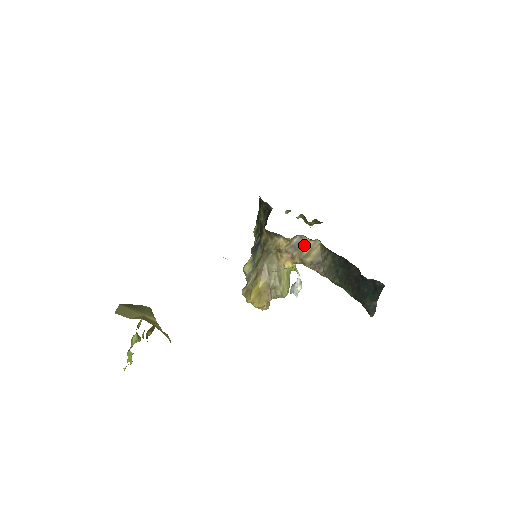
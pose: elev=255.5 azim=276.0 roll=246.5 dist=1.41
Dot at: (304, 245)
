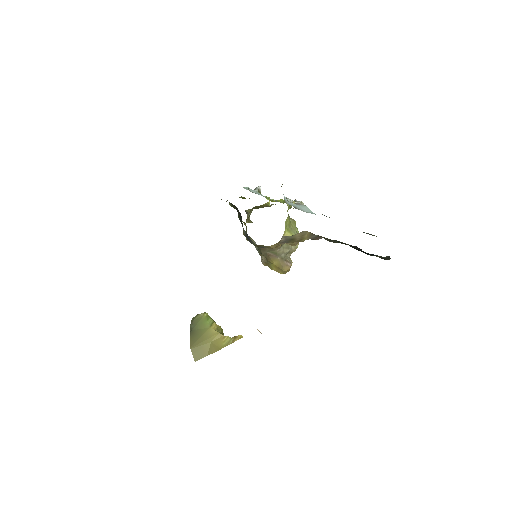
Dot at: (293, 237)
